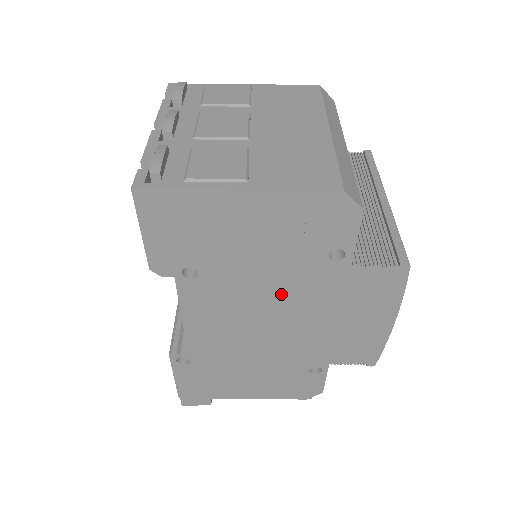
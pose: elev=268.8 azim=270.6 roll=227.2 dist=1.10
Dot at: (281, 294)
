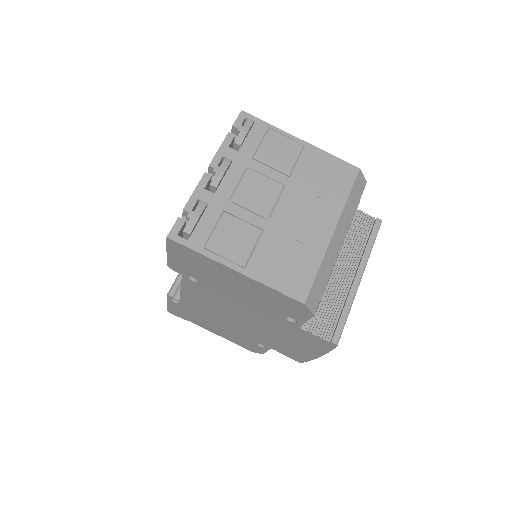
Dot at: (249, 313)
